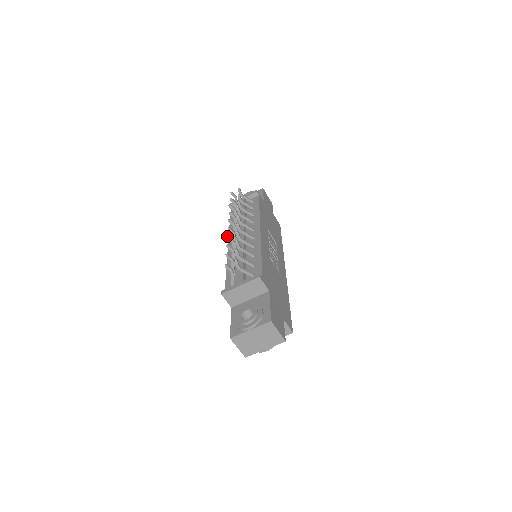
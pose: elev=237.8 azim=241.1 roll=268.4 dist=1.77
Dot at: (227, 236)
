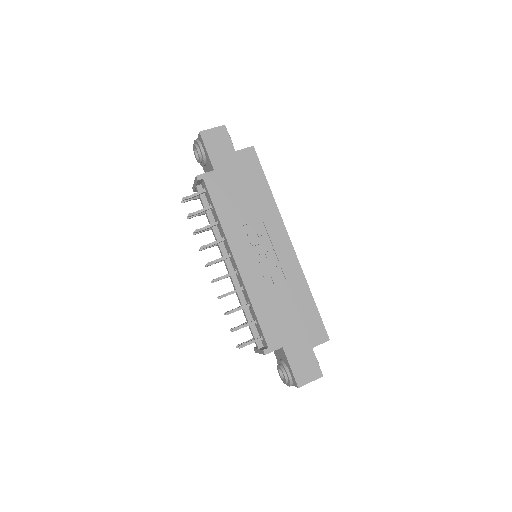
Dot at: occluded
